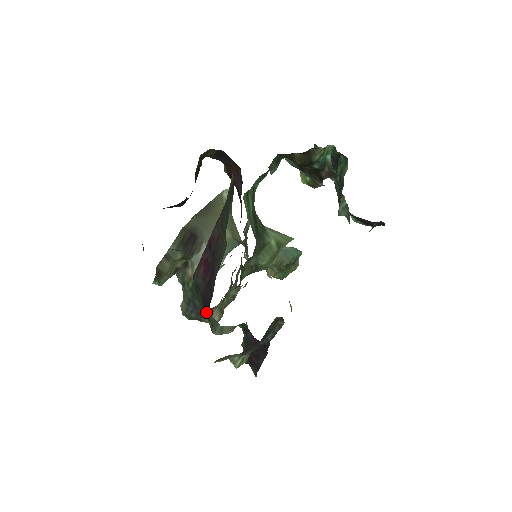
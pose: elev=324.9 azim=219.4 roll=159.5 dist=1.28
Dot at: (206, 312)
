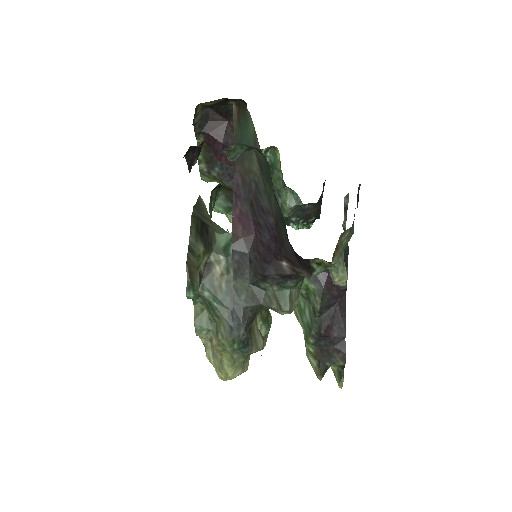
Dot at: (272, 264)
